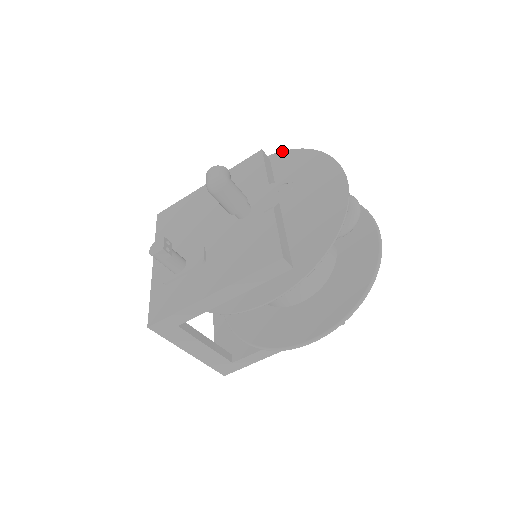
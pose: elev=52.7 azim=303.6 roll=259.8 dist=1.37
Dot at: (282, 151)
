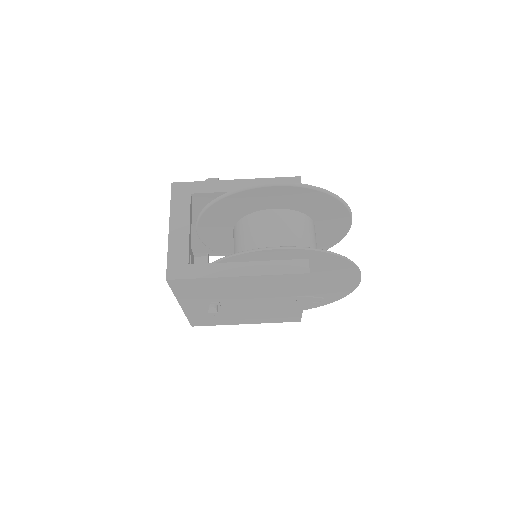
Dot at: occluded
